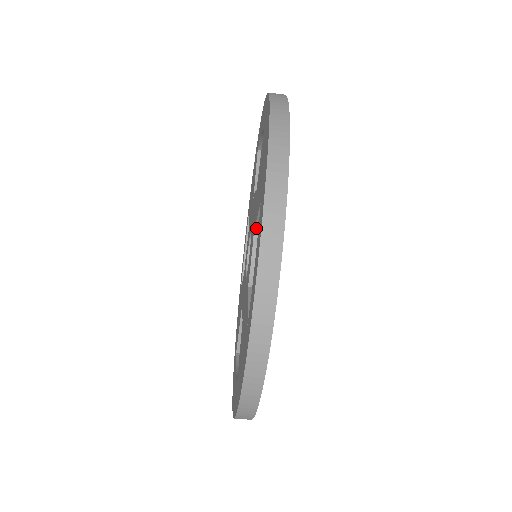
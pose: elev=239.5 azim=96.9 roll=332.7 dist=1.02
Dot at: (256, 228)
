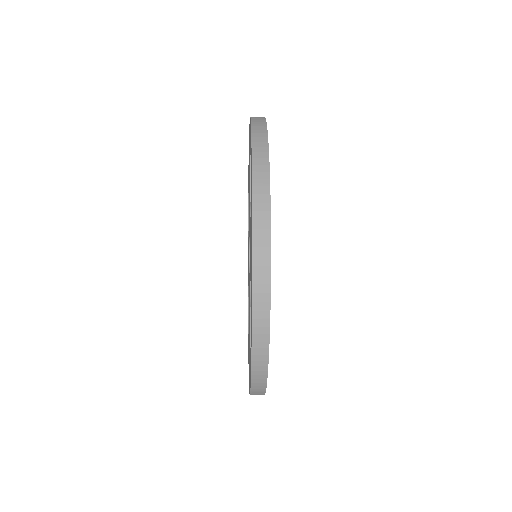
Dot at: occluded
